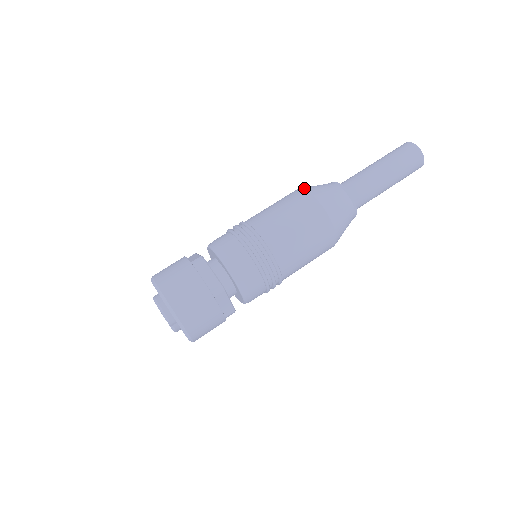
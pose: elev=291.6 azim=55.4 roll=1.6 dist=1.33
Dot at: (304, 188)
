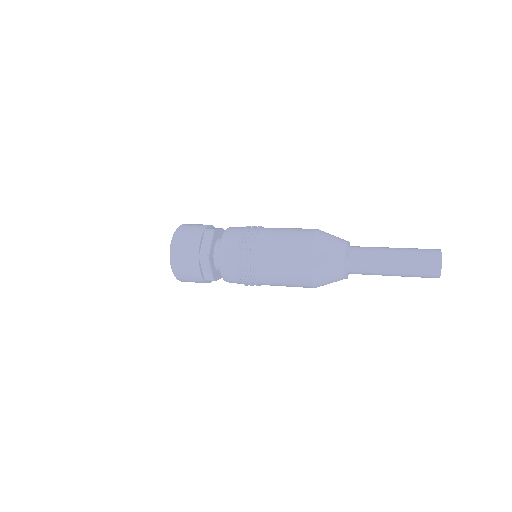
Dot at: (318, 230)
